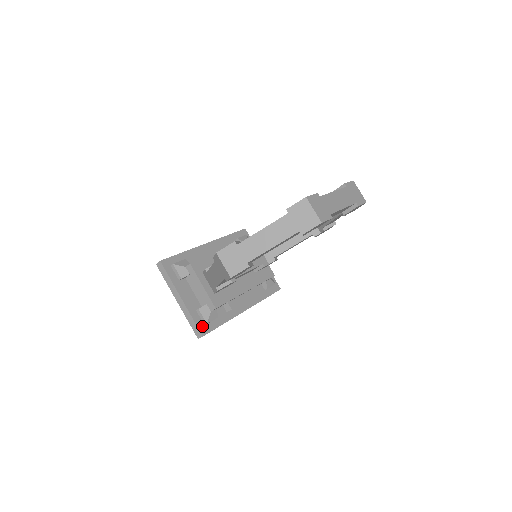
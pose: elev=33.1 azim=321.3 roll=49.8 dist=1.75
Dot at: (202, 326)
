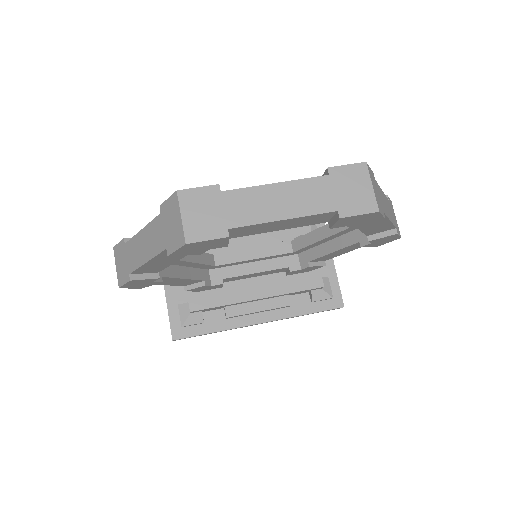
Dot at: (178, 327)
